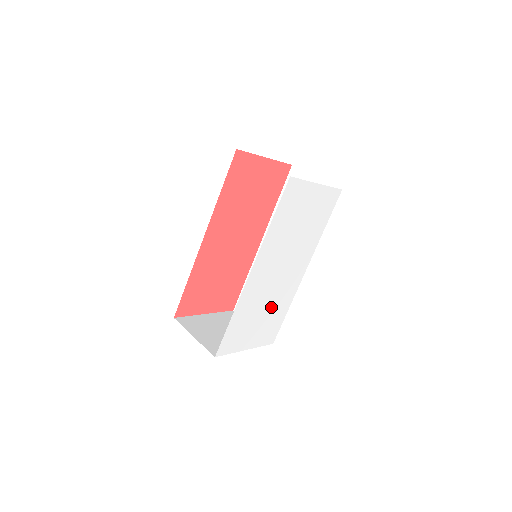
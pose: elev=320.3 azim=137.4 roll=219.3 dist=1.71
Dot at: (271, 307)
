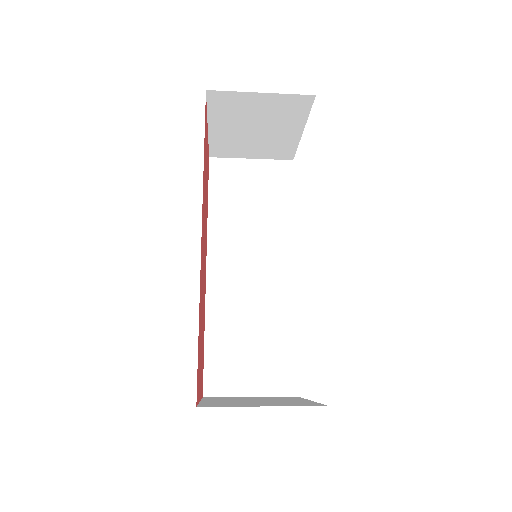
Dot at: occluded
